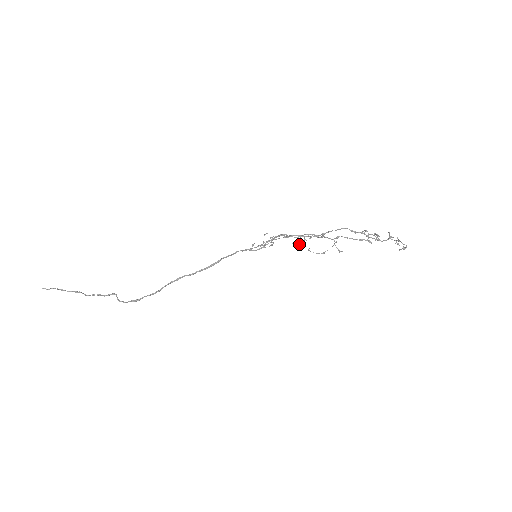
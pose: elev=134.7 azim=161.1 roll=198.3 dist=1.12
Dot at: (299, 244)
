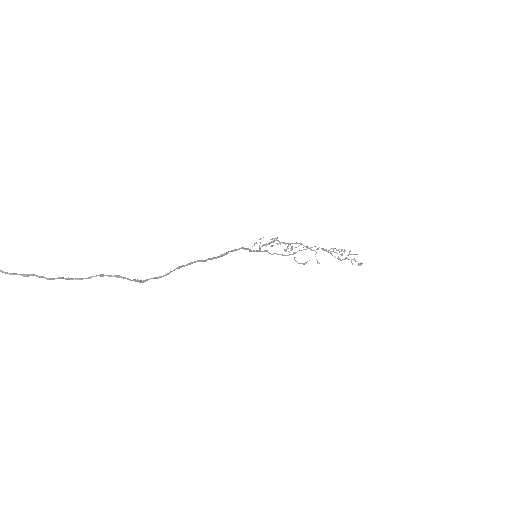
Dot at: (292, 249)
